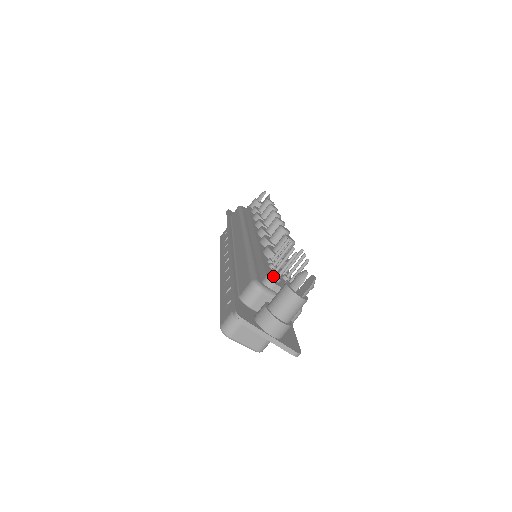
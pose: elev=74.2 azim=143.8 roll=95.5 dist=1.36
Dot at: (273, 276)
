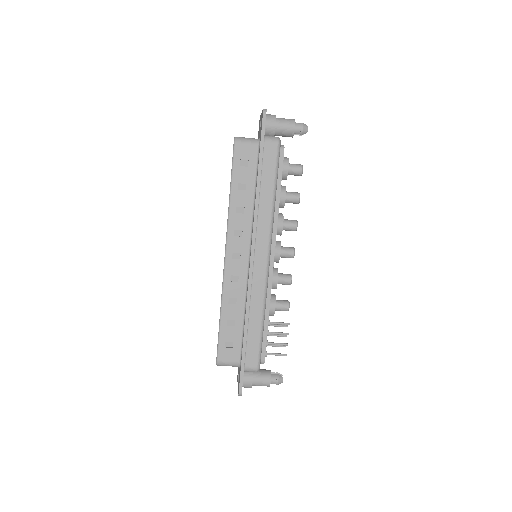
Dot at: (266, 355)
